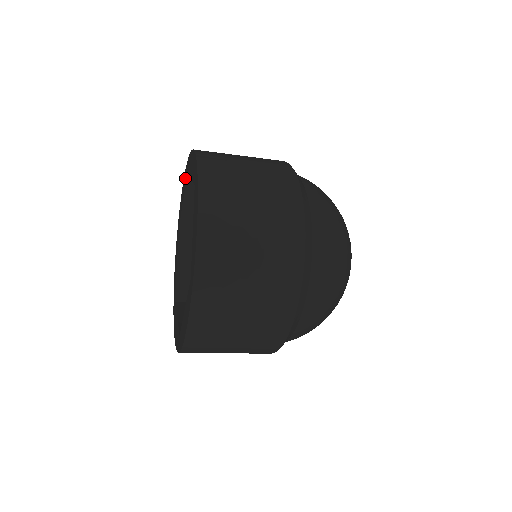
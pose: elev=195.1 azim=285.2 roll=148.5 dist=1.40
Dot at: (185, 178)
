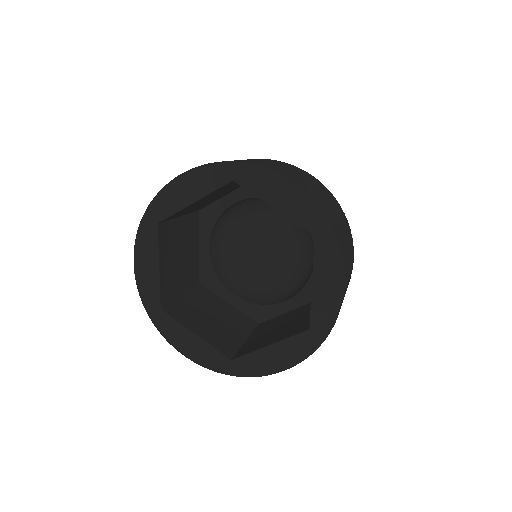
Dot at: (215, 178)
